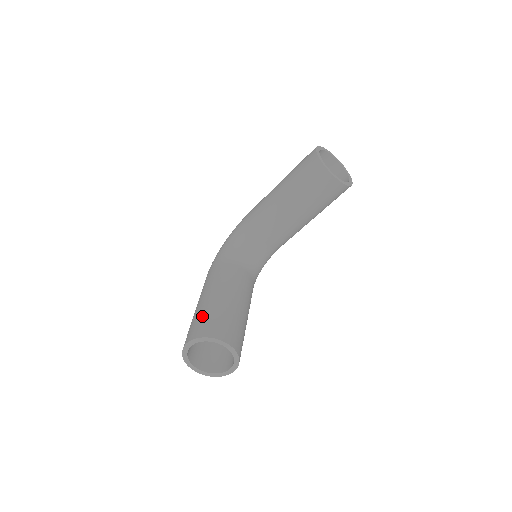
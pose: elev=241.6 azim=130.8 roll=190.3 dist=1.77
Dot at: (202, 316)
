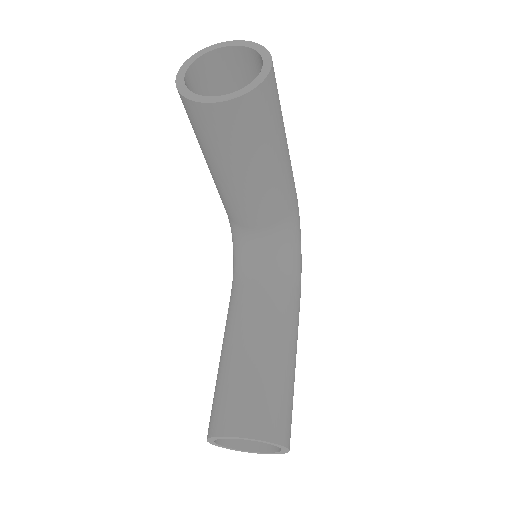
Dot at: occluded
